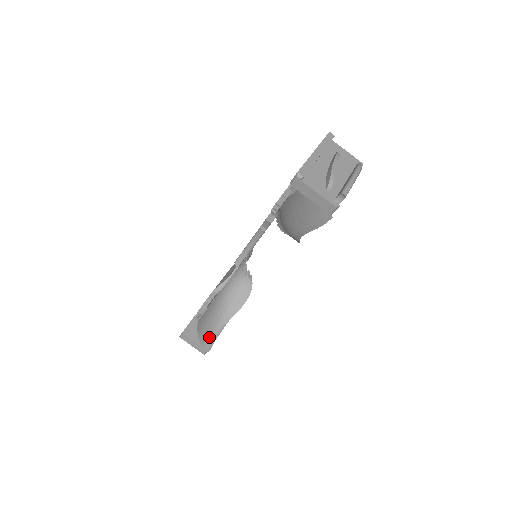
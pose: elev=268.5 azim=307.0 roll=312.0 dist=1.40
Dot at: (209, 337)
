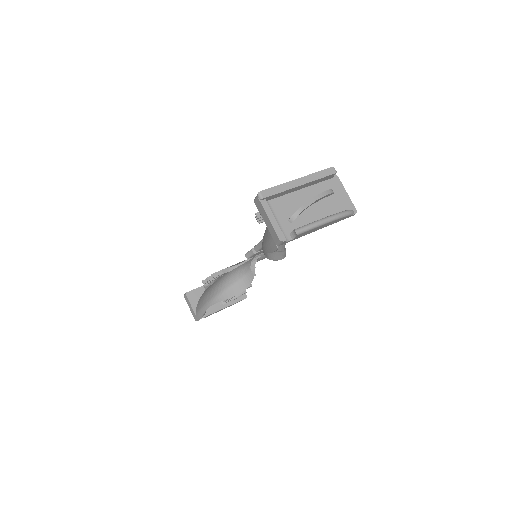
Dot at: (201, 308)
